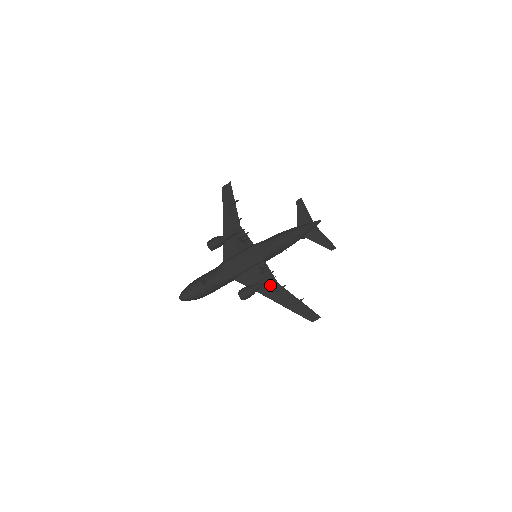
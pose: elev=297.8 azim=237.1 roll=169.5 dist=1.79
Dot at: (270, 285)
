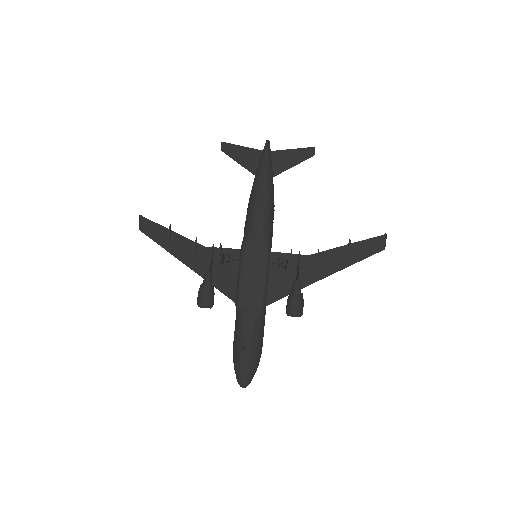
Dot at: (305, 267)
